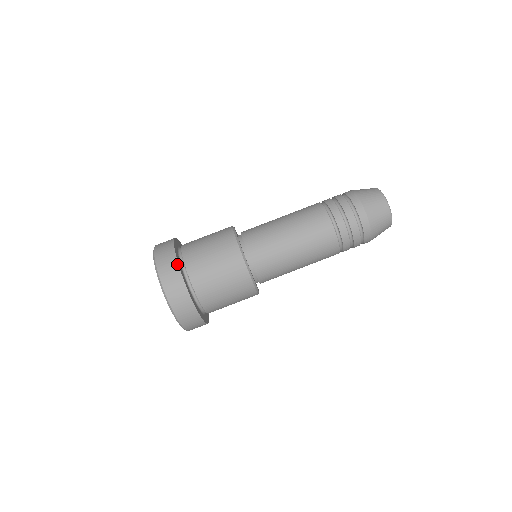
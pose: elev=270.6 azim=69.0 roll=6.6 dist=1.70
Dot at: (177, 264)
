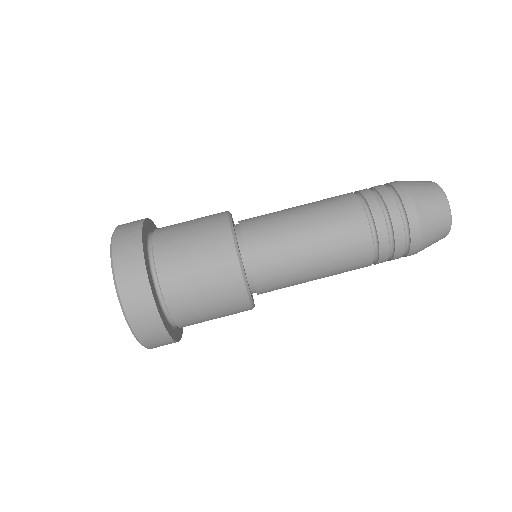
Dot at: (142, 255)
